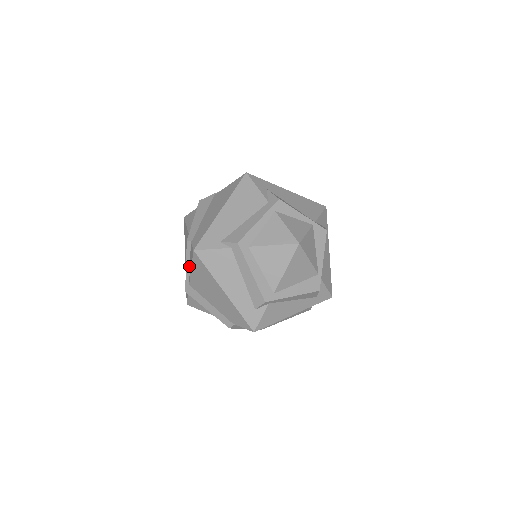
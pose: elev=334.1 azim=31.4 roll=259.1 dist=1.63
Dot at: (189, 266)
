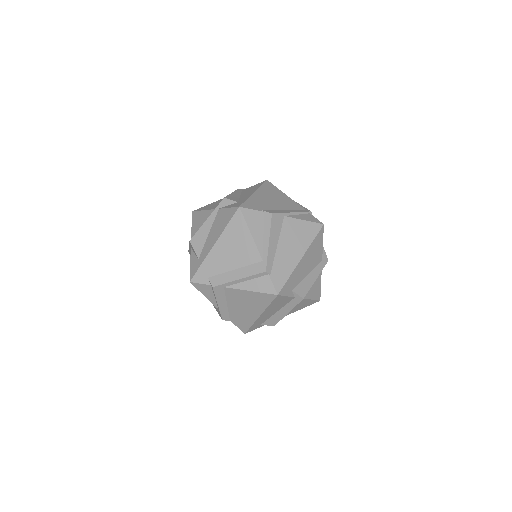
Dot at: (243, 281)
